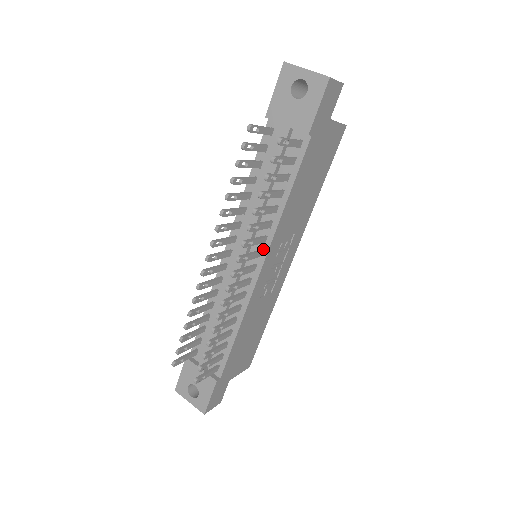
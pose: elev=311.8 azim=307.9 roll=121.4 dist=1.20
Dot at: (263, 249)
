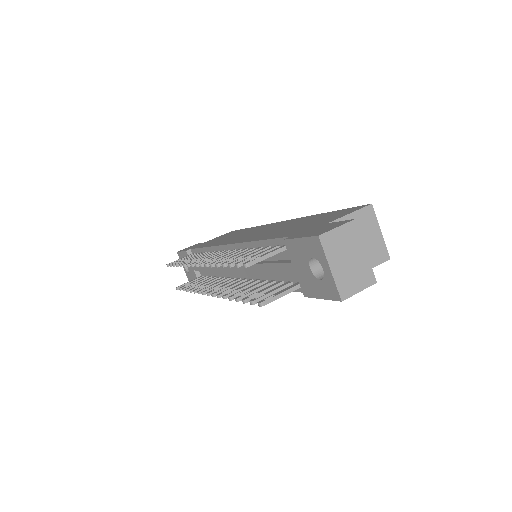
Dot at: occluded
